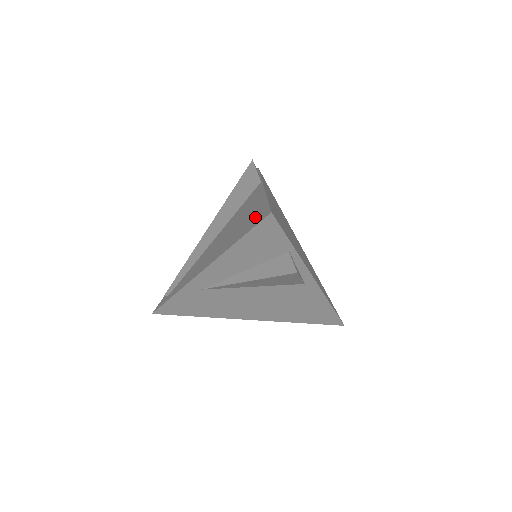
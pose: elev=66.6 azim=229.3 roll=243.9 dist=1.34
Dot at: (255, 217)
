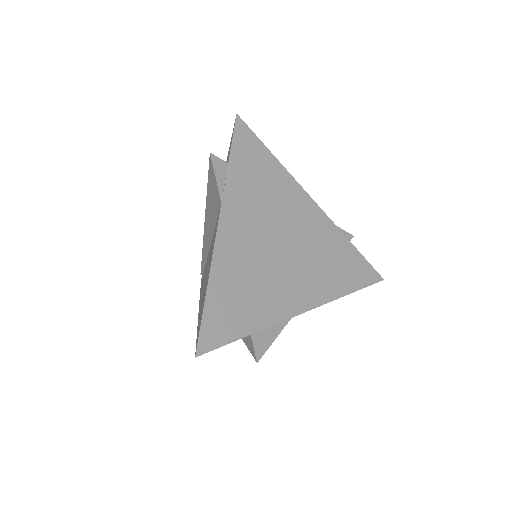
Dot at: (200, 319)
